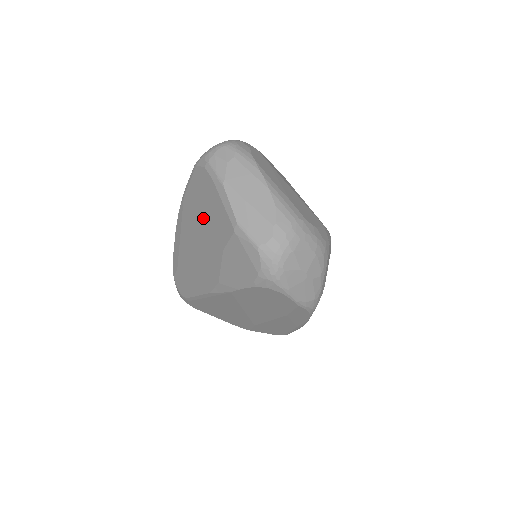
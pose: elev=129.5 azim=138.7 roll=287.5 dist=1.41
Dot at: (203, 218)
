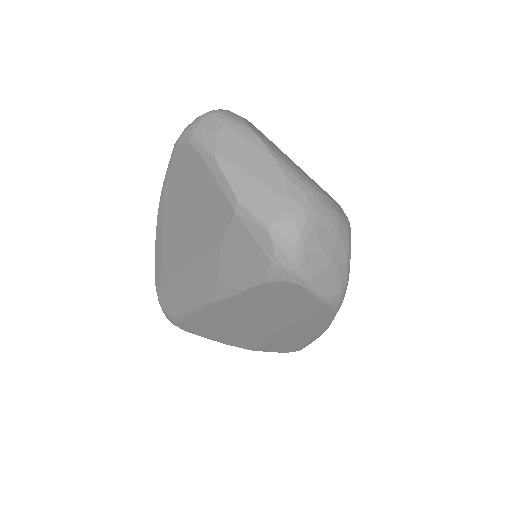
Dot at: (190, 208)
